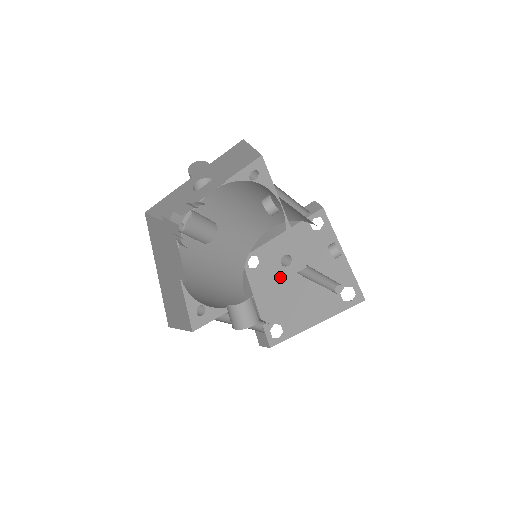
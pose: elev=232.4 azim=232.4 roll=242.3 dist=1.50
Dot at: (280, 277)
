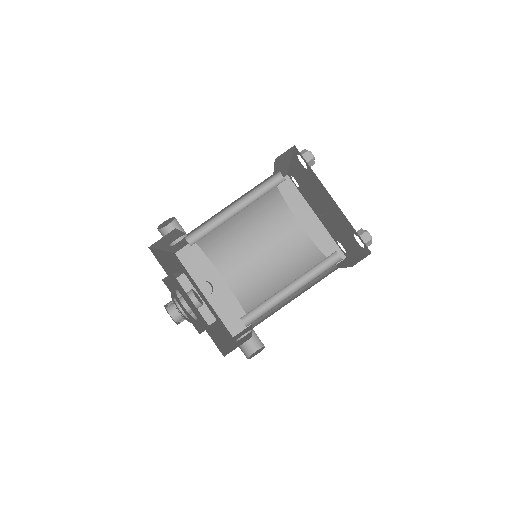
Dot at: occluded
